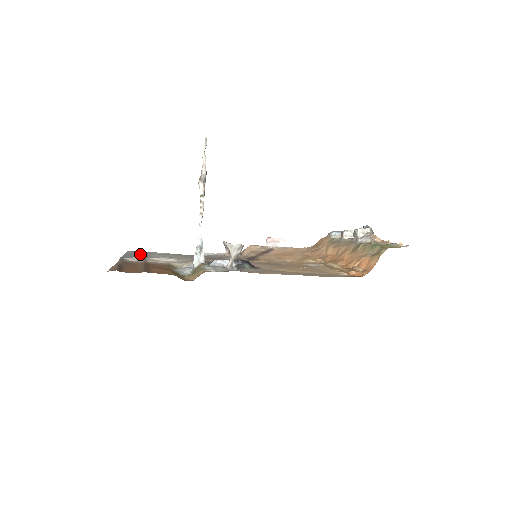
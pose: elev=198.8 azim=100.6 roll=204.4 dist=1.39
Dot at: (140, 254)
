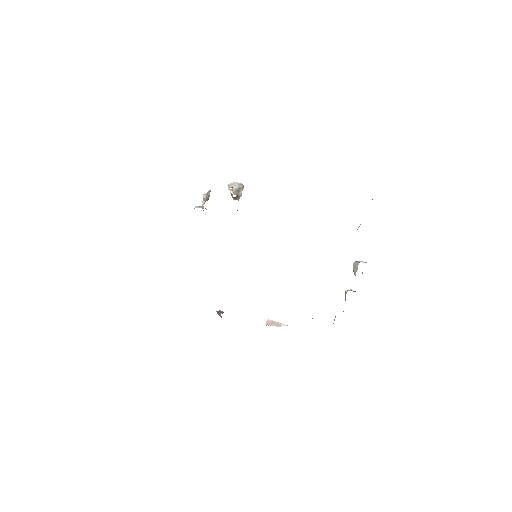
Dot at: occluded
